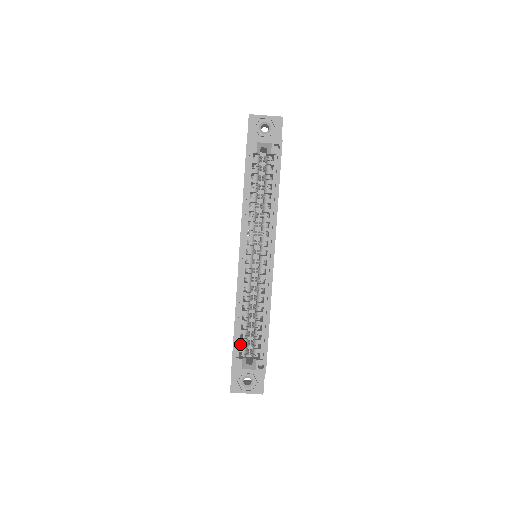
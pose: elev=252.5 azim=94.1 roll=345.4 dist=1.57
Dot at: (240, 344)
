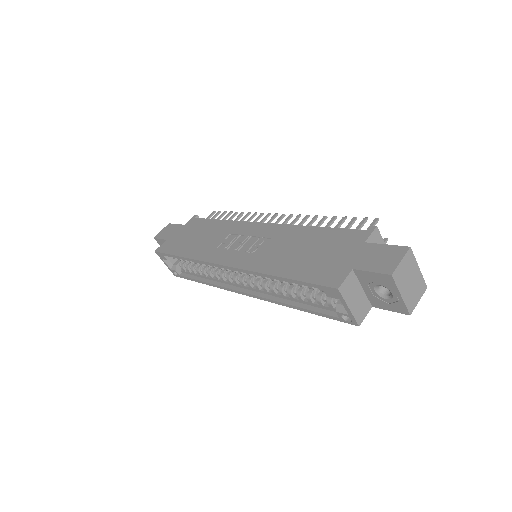
Dot at: occluded
